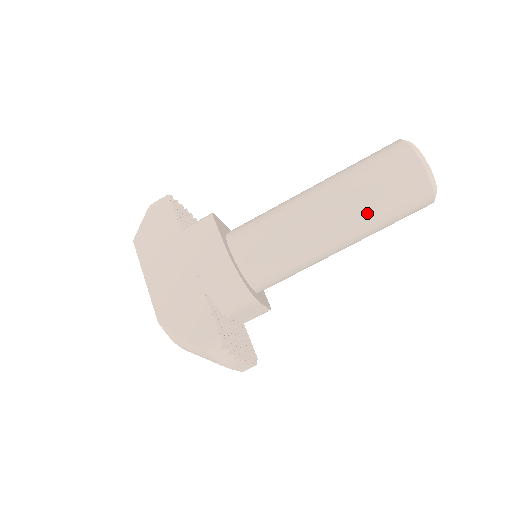
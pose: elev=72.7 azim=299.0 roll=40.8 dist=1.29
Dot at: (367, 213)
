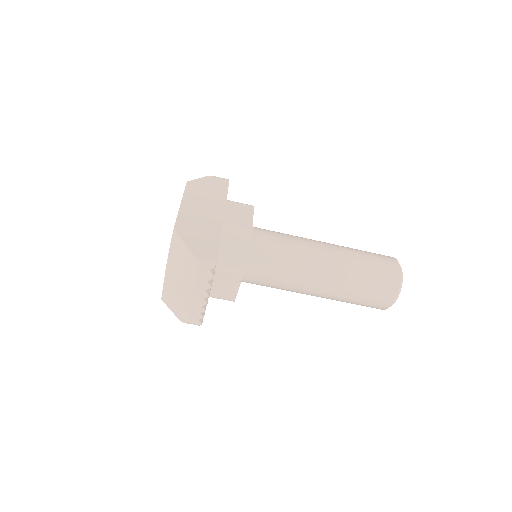
Dot at: (352, 275)
